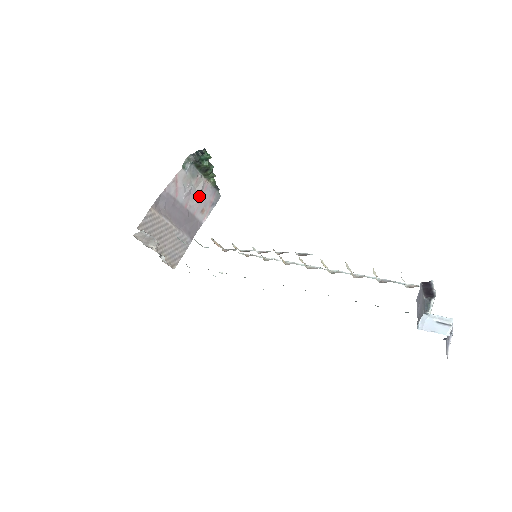
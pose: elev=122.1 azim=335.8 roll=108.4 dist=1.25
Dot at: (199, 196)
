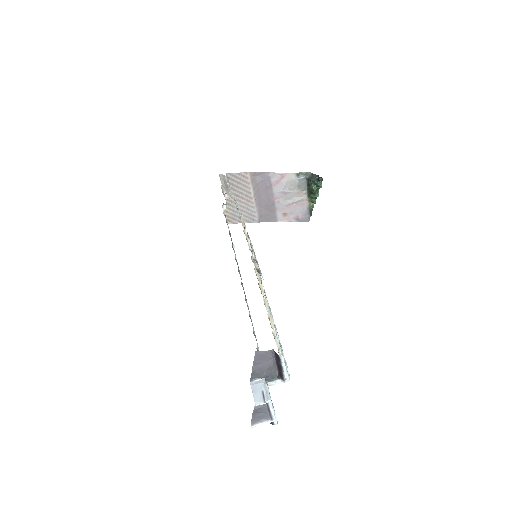
Dot at: (292, 203)
